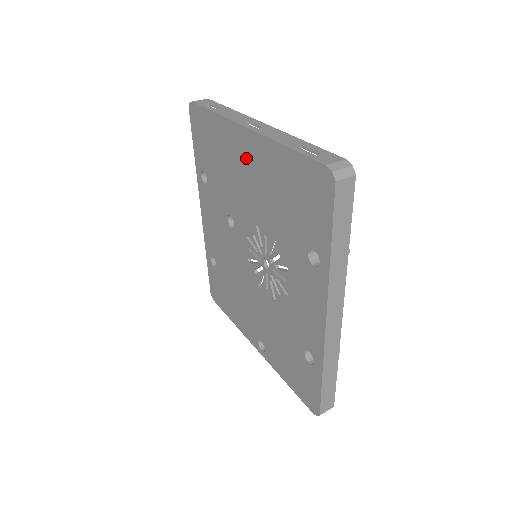
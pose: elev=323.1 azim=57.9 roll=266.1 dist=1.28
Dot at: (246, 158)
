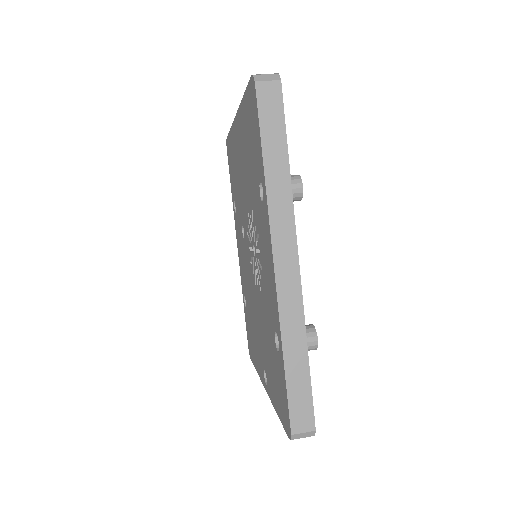
Dot at: (239, 145)
